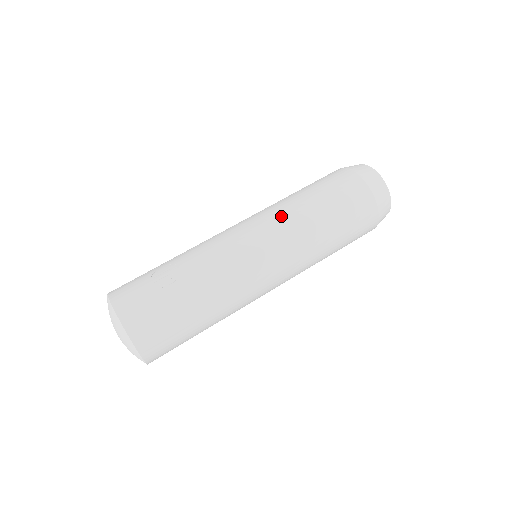
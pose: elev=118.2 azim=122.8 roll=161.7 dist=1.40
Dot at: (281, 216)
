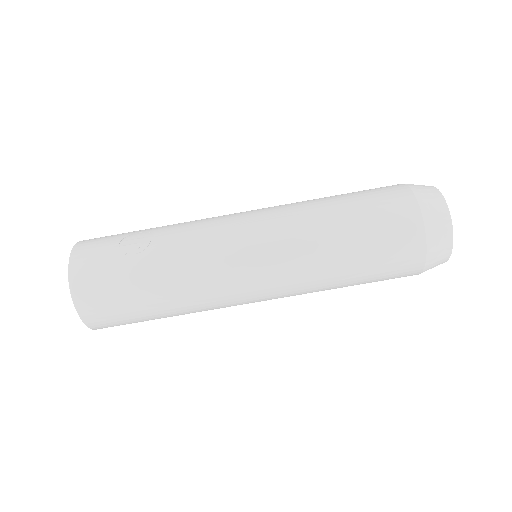
Dot at: (292, 219)
